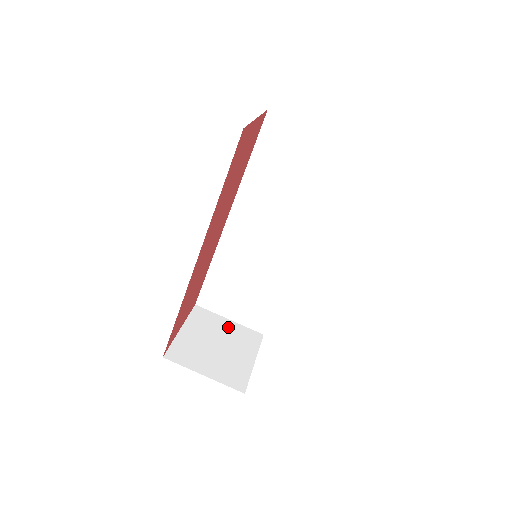
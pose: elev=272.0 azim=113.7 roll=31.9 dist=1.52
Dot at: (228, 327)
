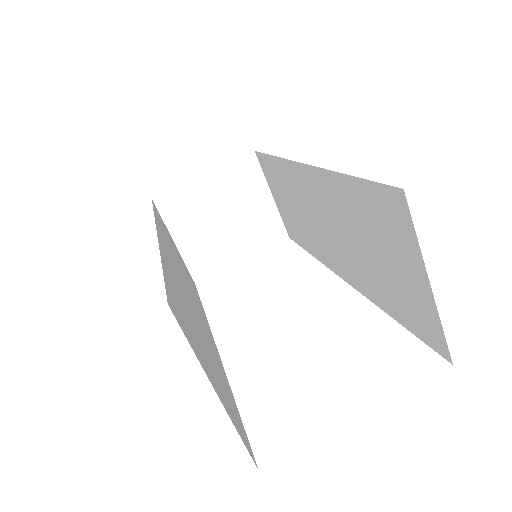
Dot at: (260, 205)
